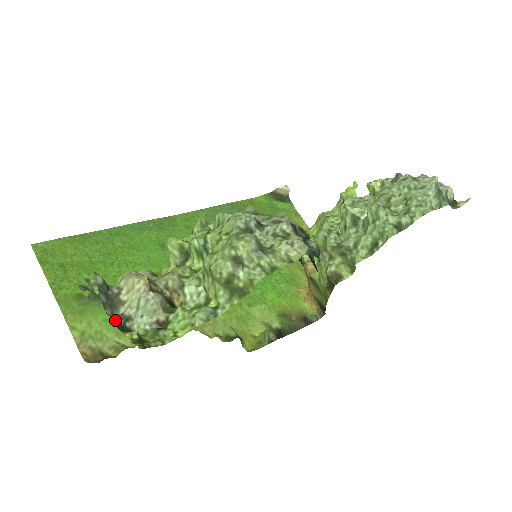
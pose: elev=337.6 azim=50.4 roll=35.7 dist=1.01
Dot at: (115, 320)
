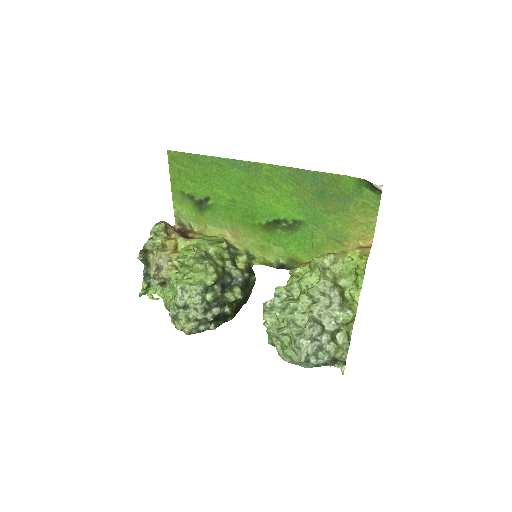
Dot at: (144, 274)
